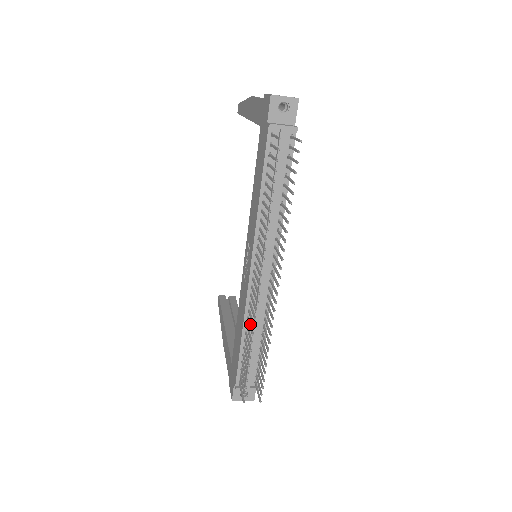
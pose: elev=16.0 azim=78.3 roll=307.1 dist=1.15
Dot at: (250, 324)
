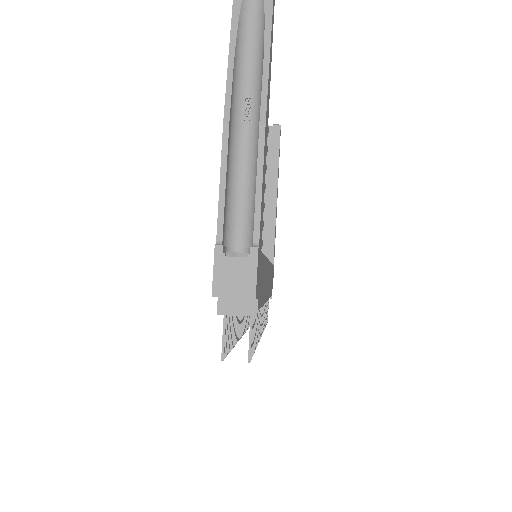
Dot at: occluded
